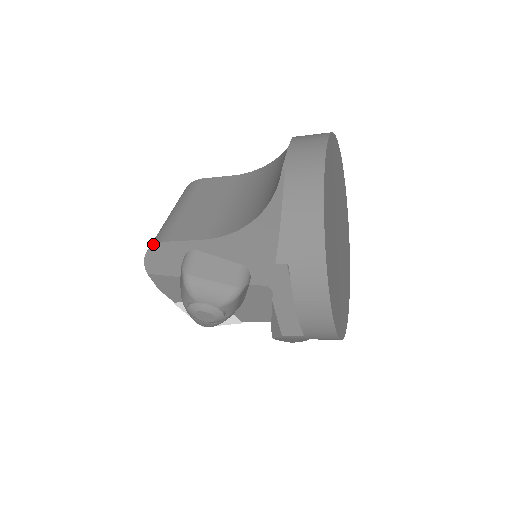
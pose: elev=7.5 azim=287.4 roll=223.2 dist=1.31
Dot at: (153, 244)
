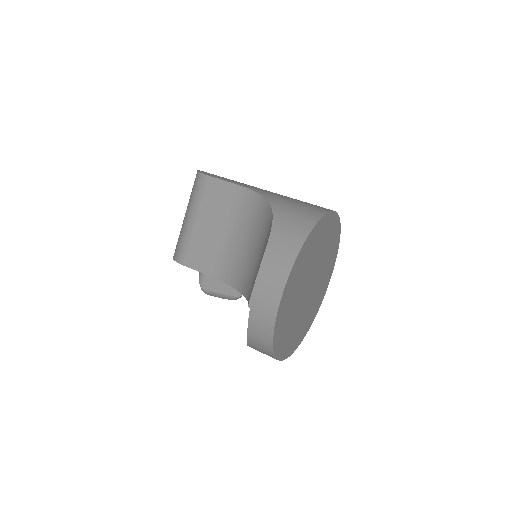
Dot at: (176, 260)
